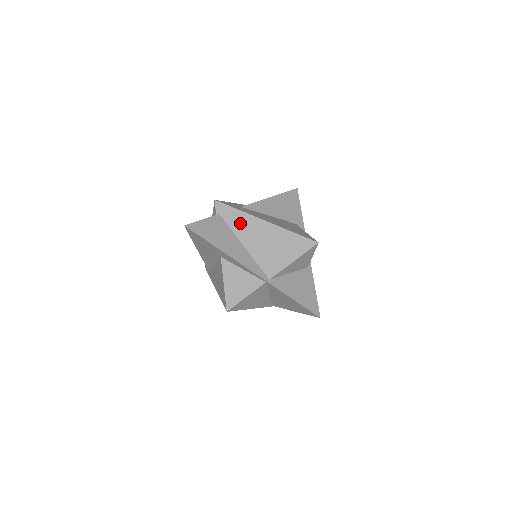
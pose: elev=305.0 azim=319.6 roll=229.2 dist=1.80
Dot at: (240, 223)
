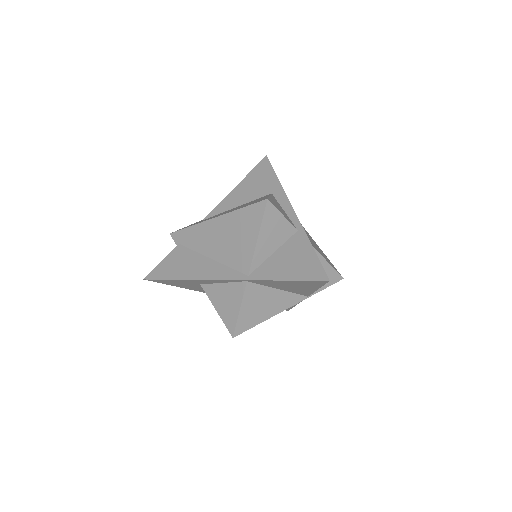
Dot at: (197, 238)
